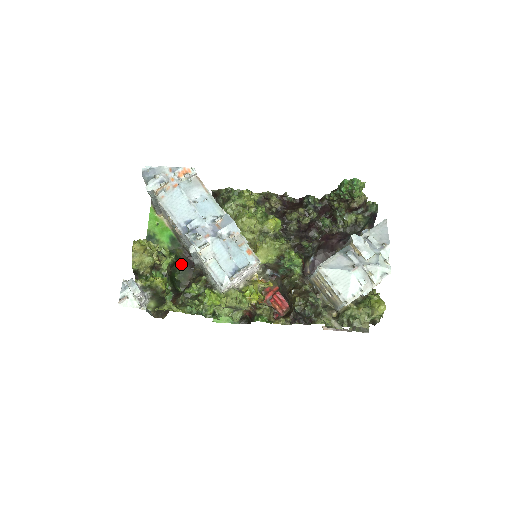
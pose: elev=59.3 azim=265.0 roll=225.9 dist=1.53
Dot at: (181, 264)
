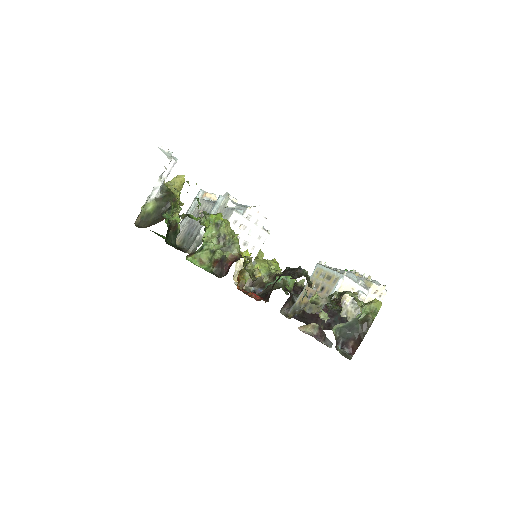
Dot at: (175, 246)
